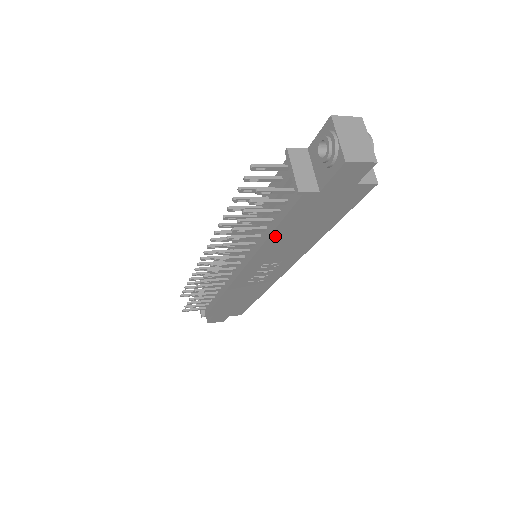
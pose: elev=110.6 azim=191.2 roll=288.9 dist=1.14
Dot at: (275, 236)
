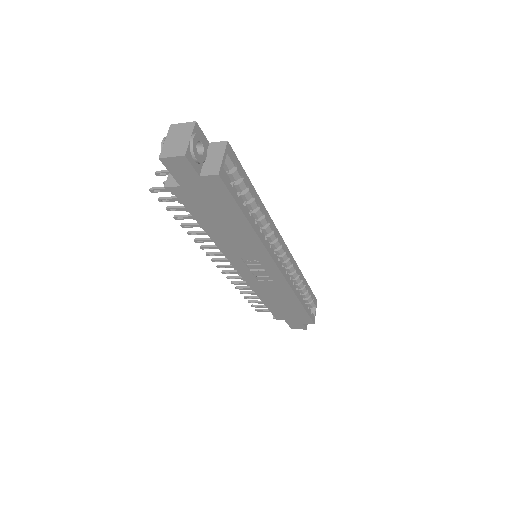
Dot at: (209, 230)
